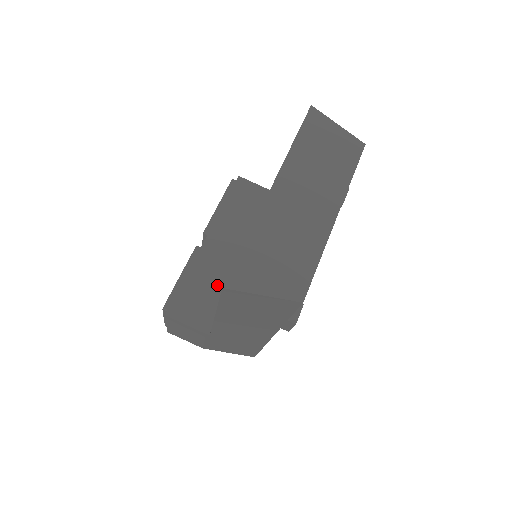
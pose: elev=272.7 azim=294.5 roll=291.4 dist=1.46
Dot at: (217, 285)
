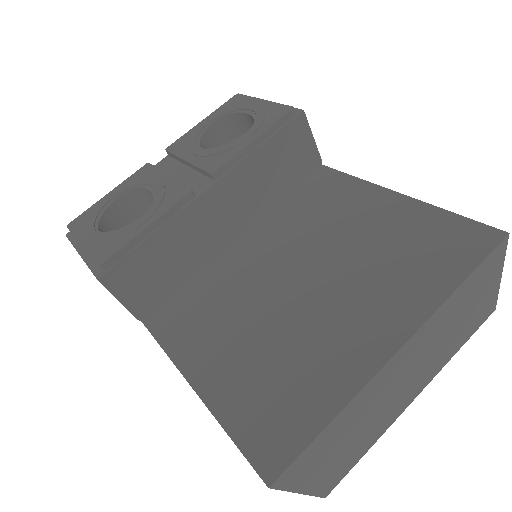
Dot at: (186, 261)
